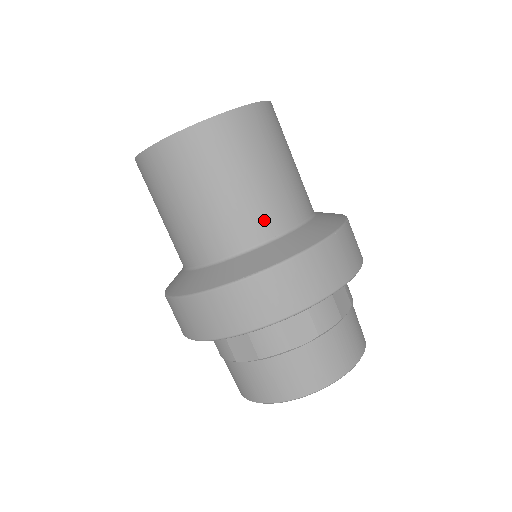
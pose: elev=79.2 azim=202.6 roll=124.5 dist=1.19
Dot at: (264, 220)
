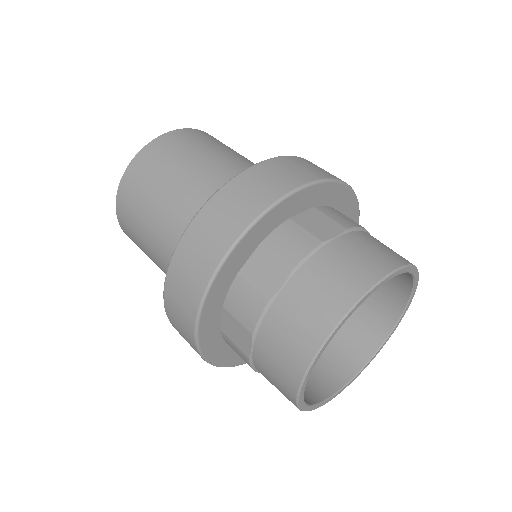
Dot at: occluded
